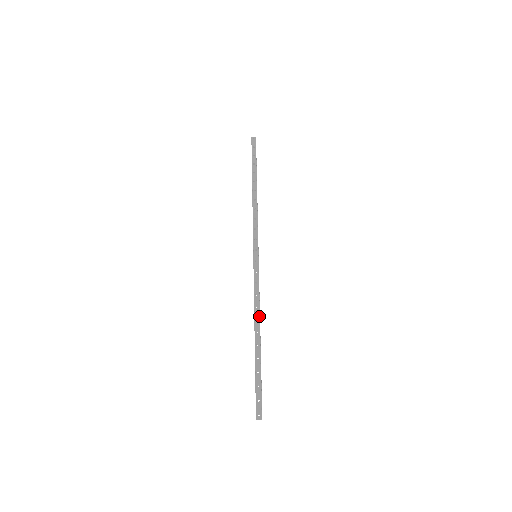
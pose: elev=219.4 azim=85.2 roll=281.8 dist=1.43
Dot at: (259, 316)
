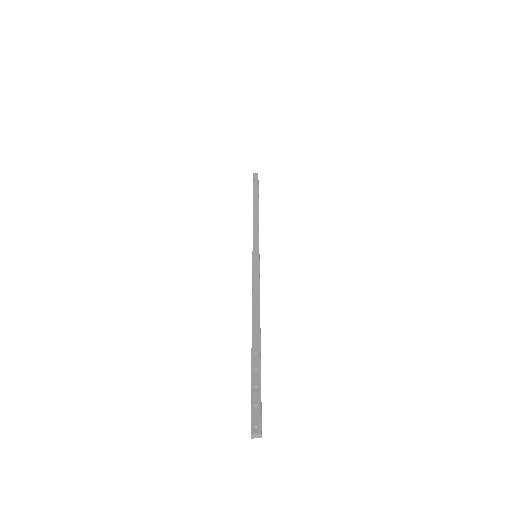
Dot at: (259, 308)
